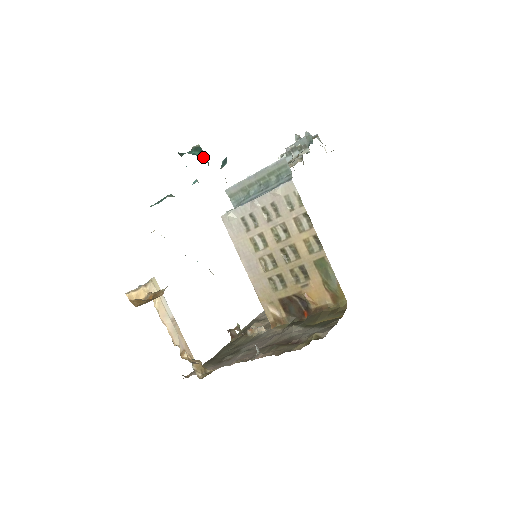
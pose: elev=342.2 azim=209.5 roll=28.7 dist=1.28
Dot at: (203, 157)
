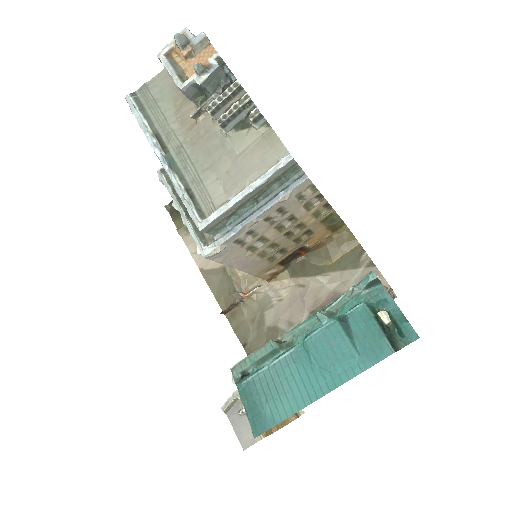
Dot at: (390, 316)
